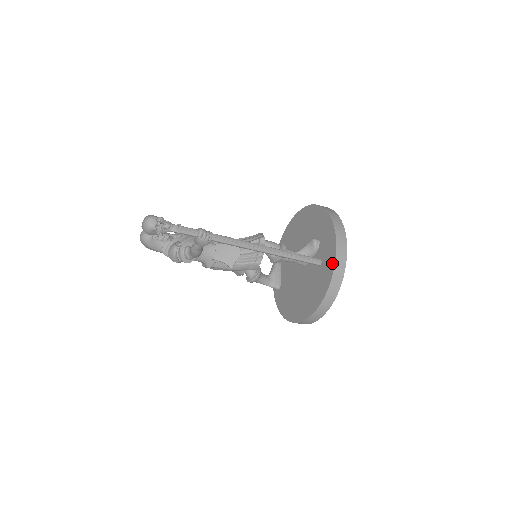
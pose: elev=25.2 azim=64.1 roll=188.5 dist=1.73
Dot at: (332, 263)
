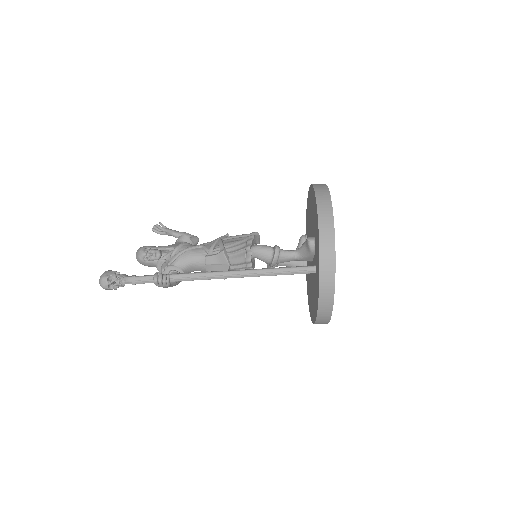
Dot at: (318, 280)
